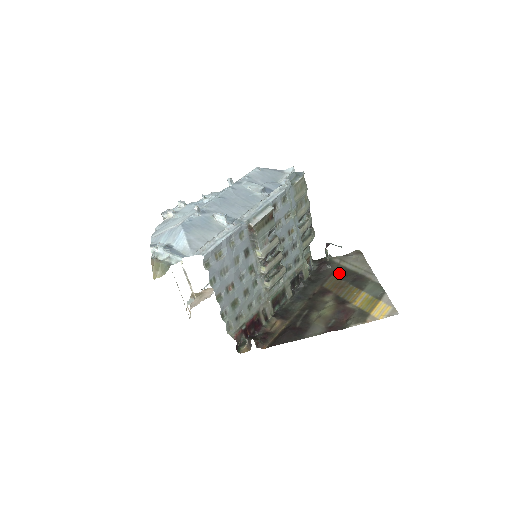
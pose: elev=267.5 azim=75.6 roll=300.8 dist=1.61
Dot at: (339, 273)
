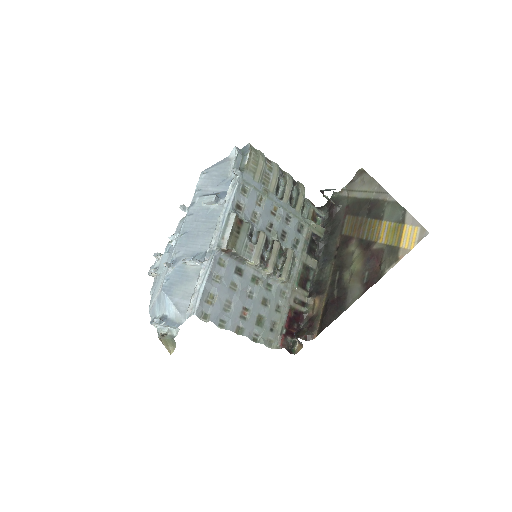
Dot at: (352, 209)
